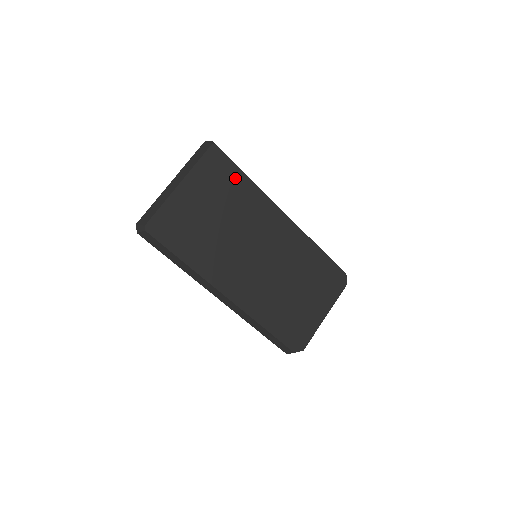
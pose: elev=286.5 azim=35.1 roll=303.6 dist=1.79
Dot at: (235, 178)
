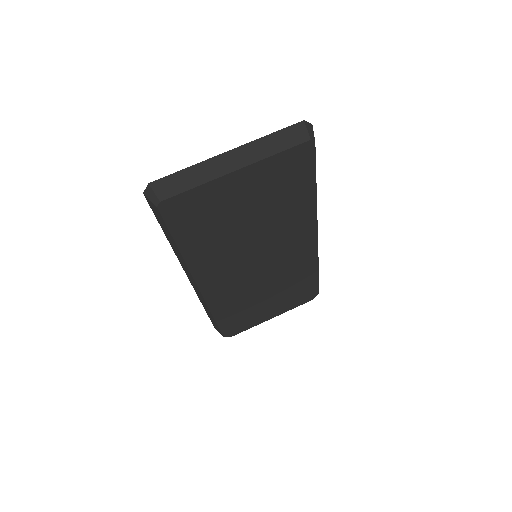
Dot at: (302, 185)
